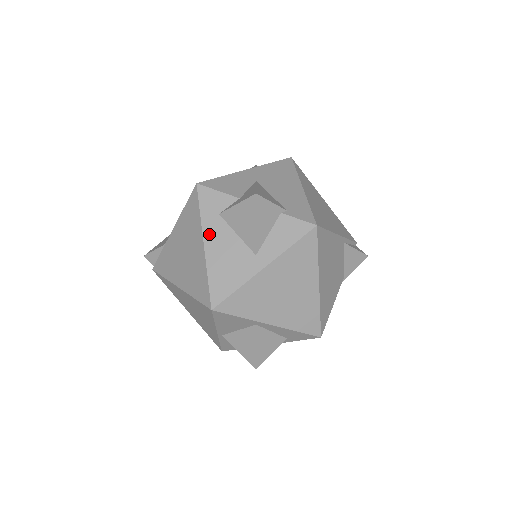
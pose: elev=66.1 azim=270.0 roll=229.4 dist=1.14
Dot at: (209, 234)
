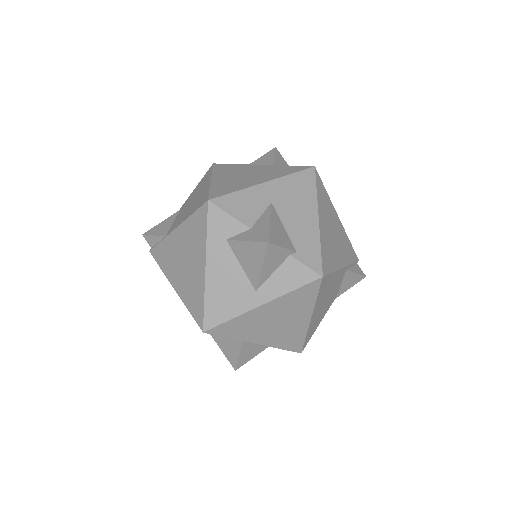
Dot at: (212, 258)
